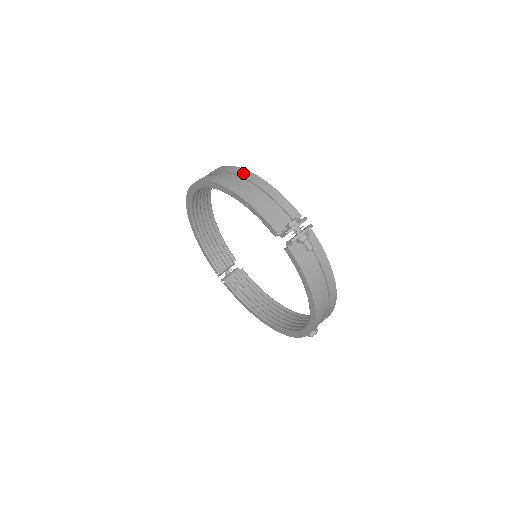
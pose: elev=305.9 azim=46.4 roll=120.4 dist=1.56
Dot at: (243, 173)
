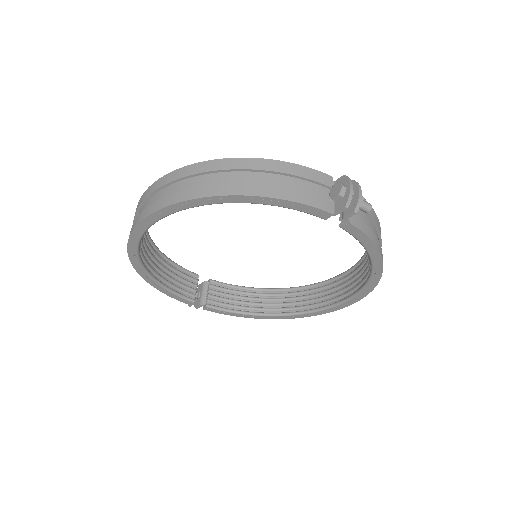
Dot at: (225, 165)
